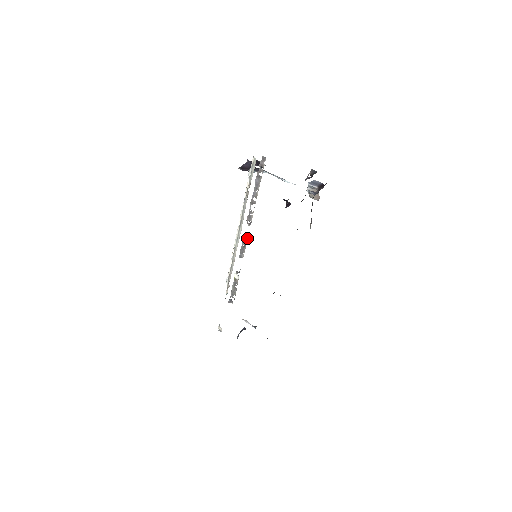
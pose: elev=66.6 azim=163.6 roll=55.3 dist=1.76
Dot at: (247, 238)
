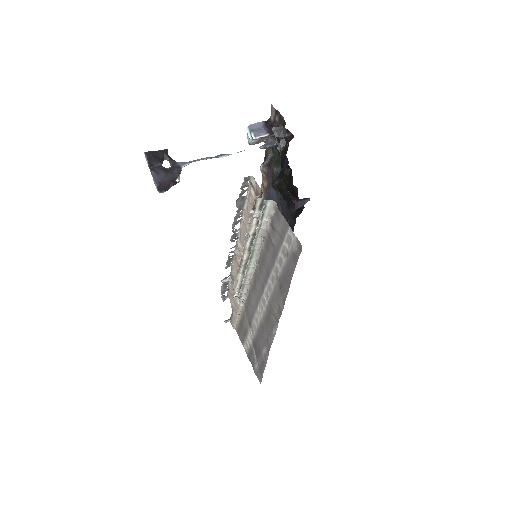
Dot at: (235, 251)
